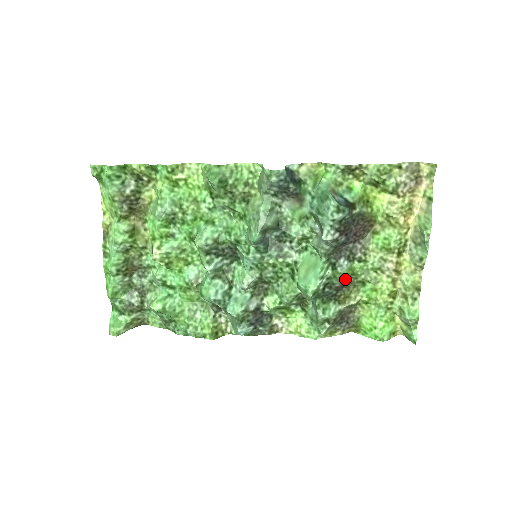
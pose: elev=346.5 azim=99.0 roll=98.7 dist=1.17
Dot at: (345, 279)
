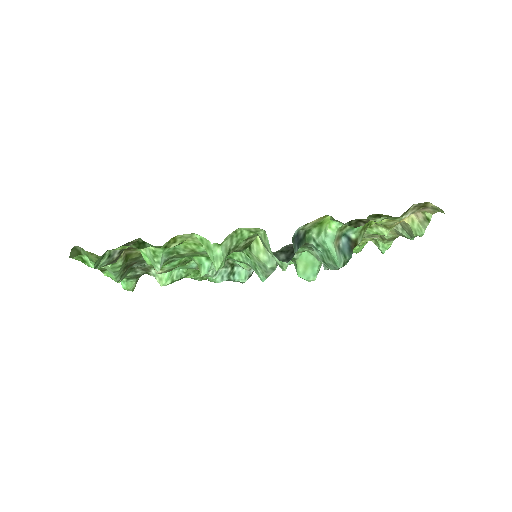
Dot at: occluded
